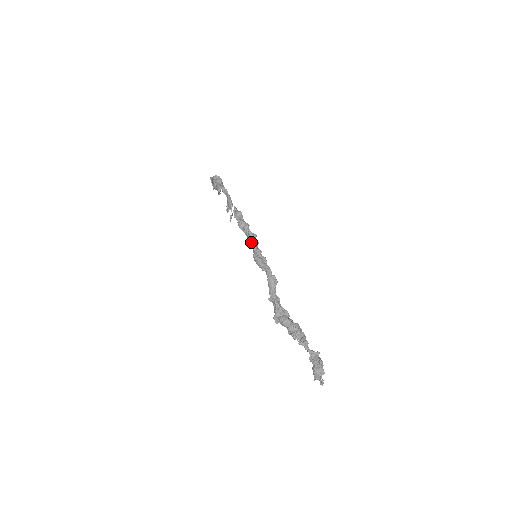
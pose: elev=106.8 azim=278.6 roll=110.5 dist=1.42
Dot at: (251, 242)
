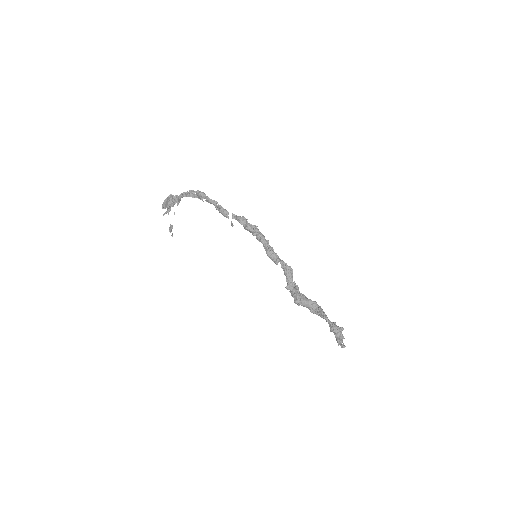
Dot at: (263, 240)
